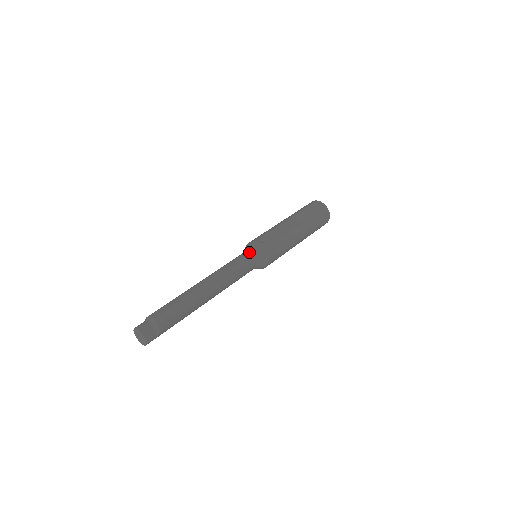
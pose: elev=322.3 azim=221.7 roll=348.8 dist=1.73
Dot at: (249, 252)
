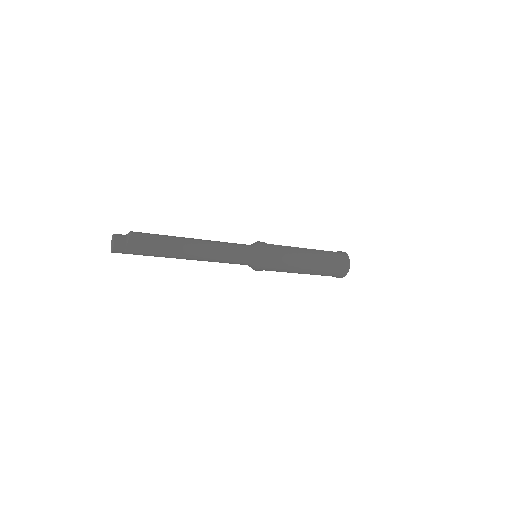
Dot at: occluded
